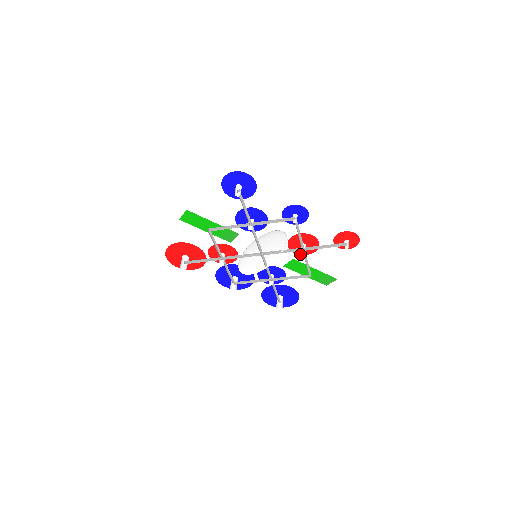
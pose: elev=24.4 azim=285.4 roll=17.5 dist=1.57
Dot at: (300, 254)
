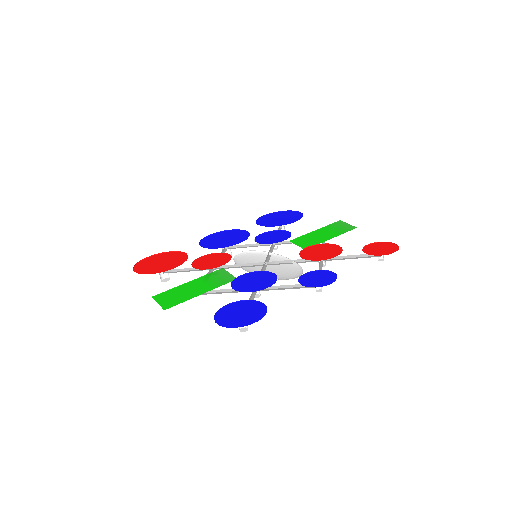
Dot at: (314, 245)
